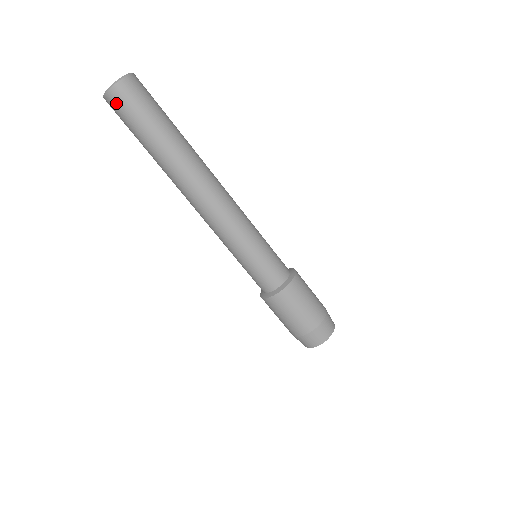
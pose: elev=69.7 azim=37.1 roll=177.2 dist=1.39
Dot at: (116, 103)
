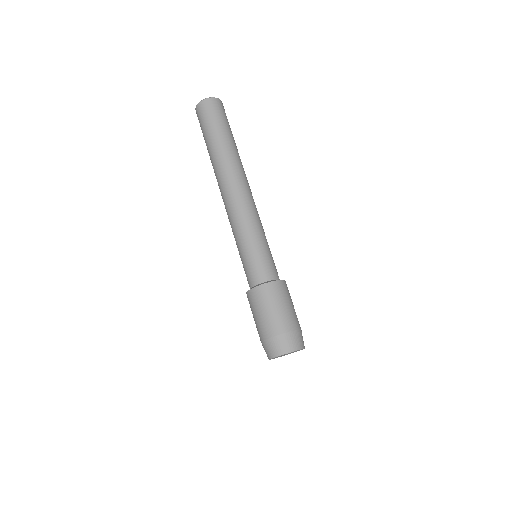
Dot at: (215, 105)
